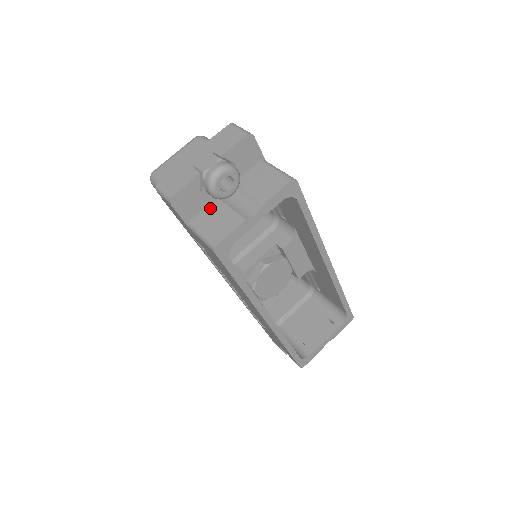
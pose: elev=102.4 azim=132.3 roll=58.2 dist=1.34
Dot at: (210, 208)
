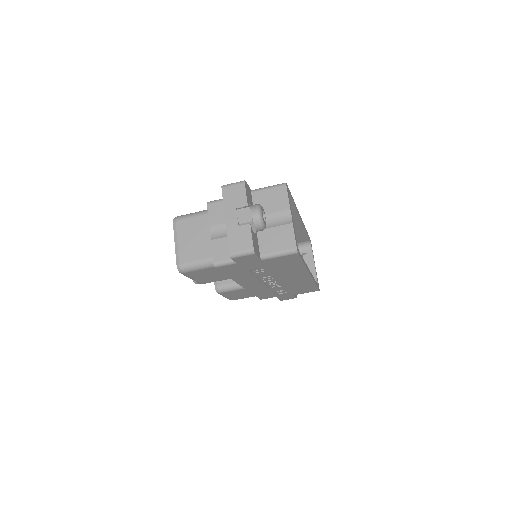
Dot at: (262, 239)
